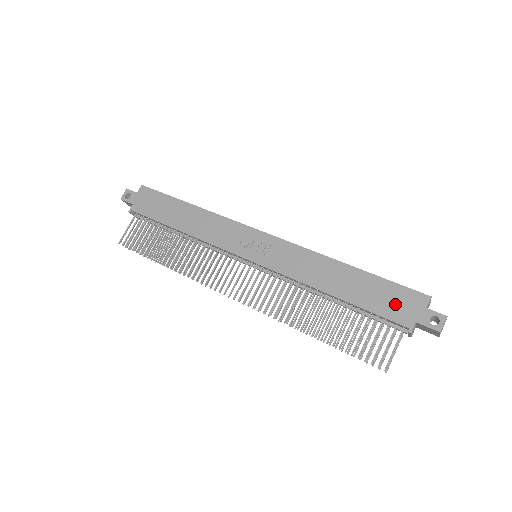
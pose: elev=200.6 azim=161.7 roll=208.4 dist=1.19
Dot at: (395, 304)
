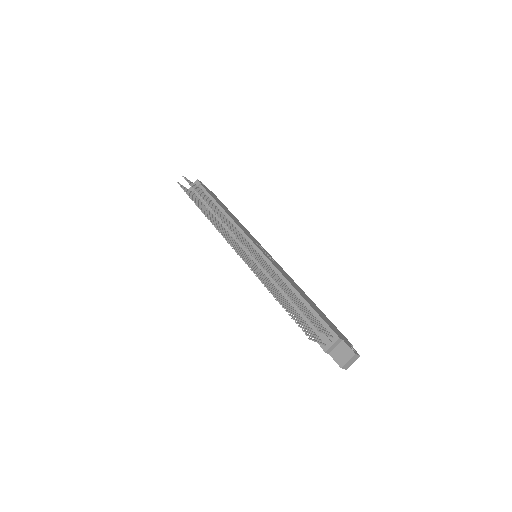
Dot at: (333, 327)
